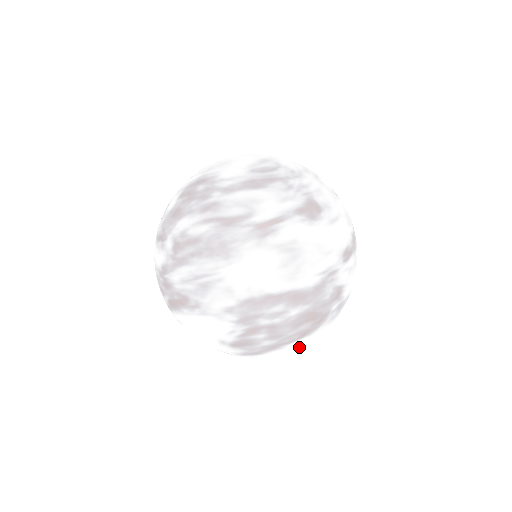
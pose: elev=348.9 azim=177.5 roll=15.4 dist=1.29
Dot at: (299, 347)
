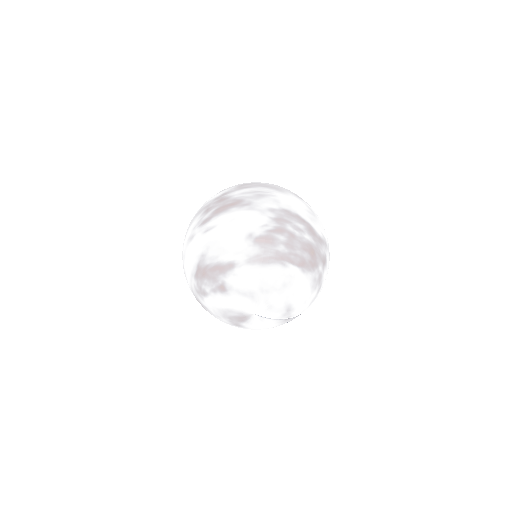
Dot at: (286, 288)
